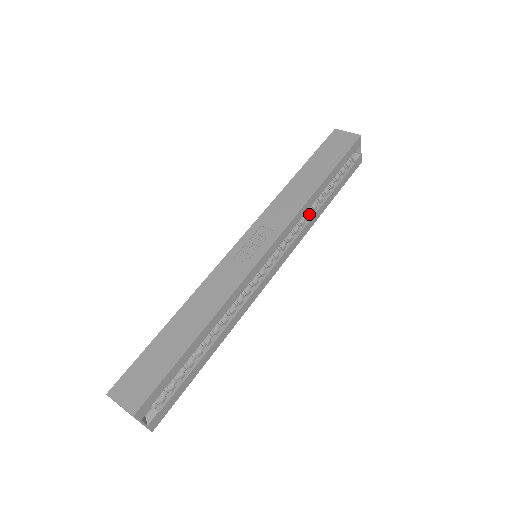
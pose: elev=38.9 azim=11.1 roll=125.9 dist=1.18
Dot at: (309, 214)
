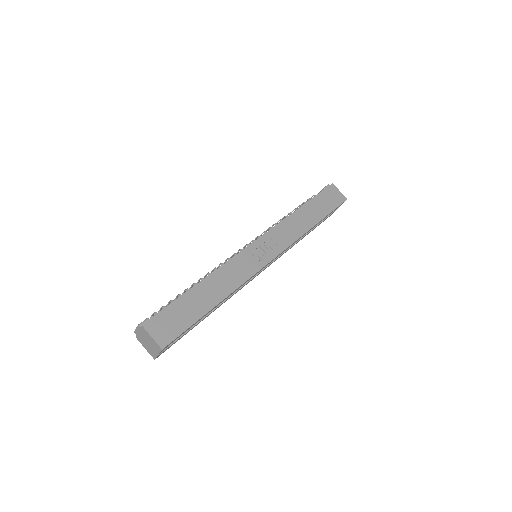
Dot at: occluded
